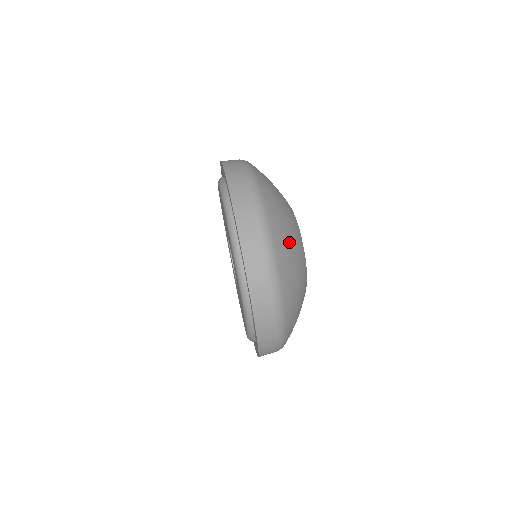
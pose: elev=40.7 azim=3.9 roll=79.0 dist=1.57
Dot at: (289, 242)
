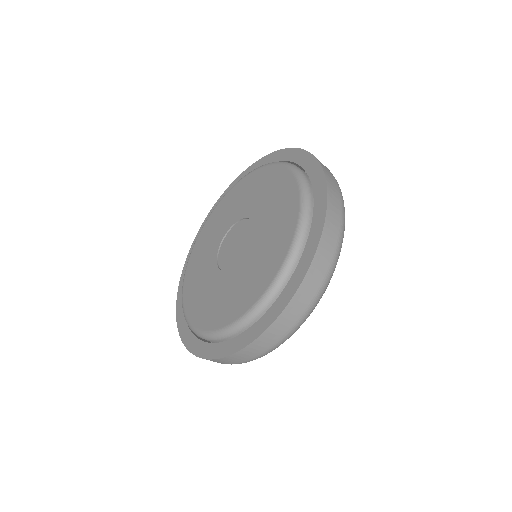
Dot at: occluded
